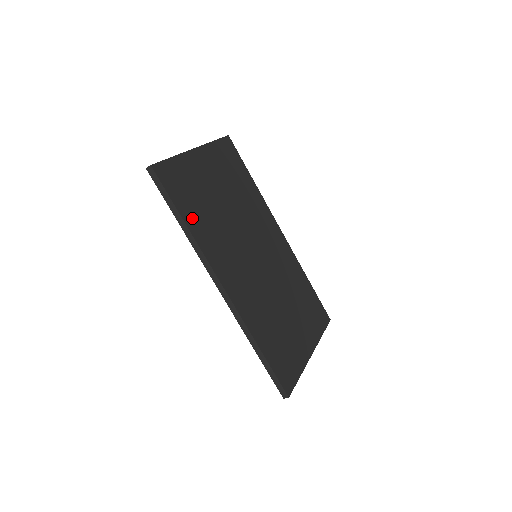
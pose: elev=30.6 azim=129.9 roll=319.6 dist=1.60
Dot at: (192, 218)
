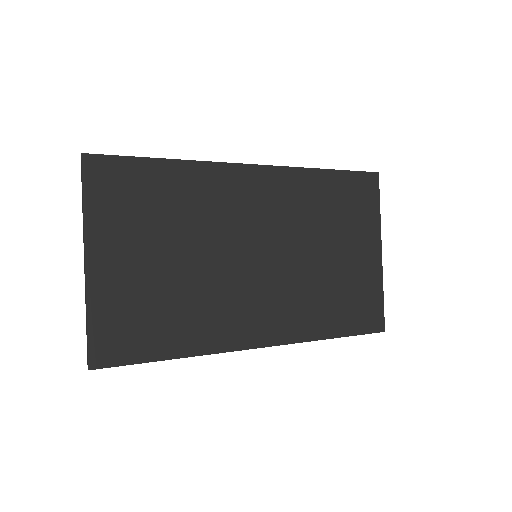
Dot at: (173, 342)
